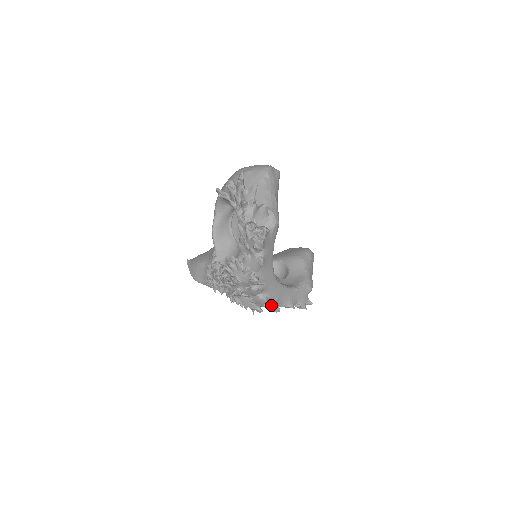
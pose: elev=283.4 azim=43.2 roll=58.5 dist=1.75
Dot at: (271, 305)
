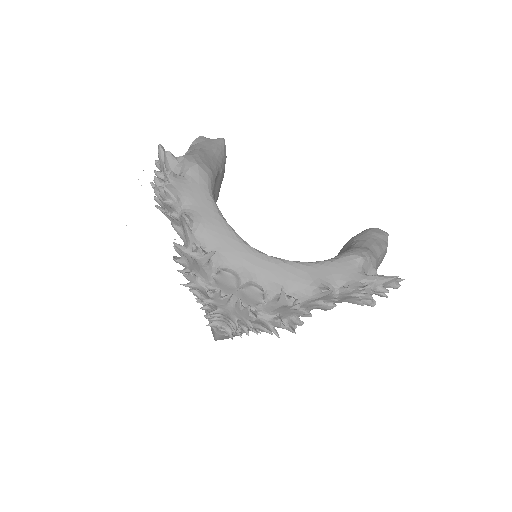
Dot at: (277, 298)
